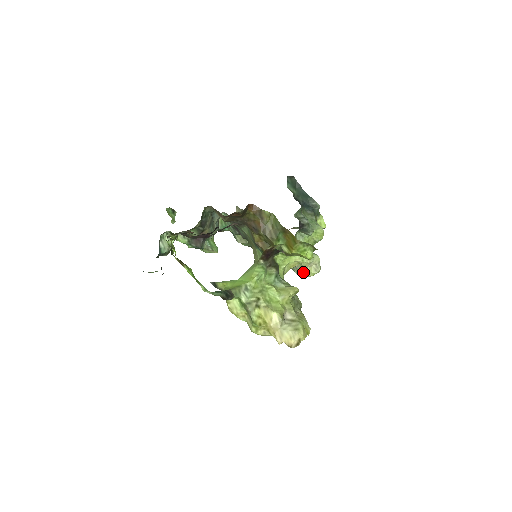
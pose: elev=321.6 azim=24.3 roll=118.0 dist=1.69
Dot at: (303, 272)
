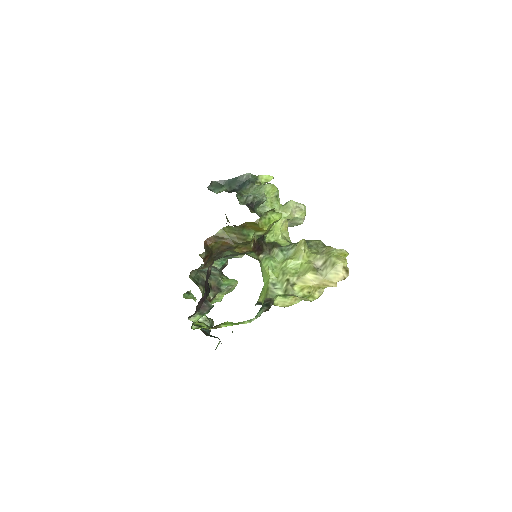
Dot at: (297, 221)
